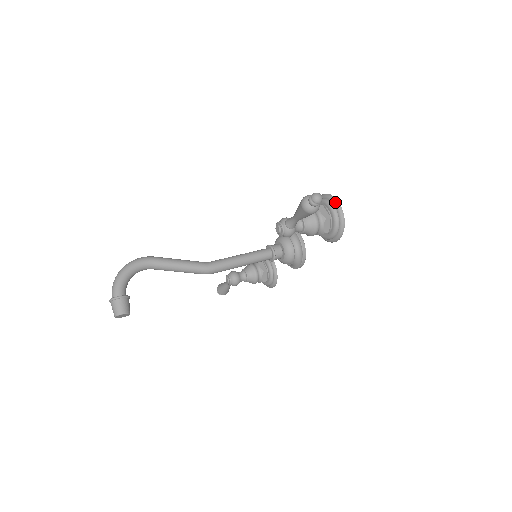
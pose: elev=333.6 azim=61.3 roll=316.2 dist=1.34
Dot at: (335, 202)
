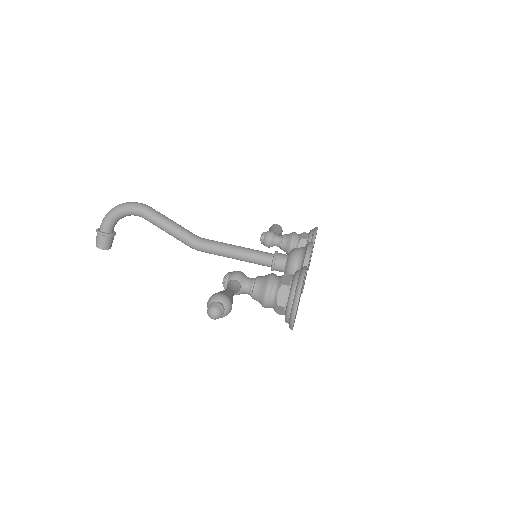
Dot at: (295, 298)
